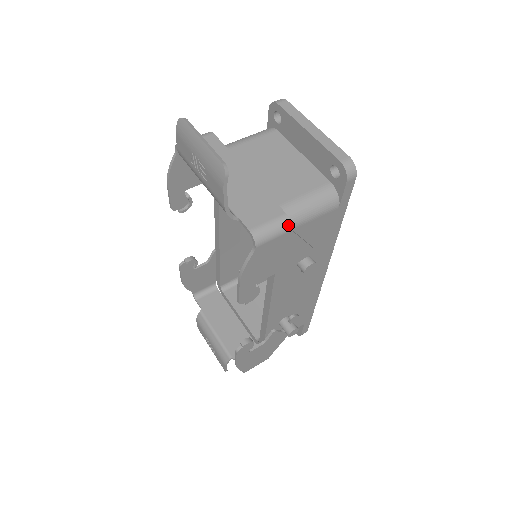
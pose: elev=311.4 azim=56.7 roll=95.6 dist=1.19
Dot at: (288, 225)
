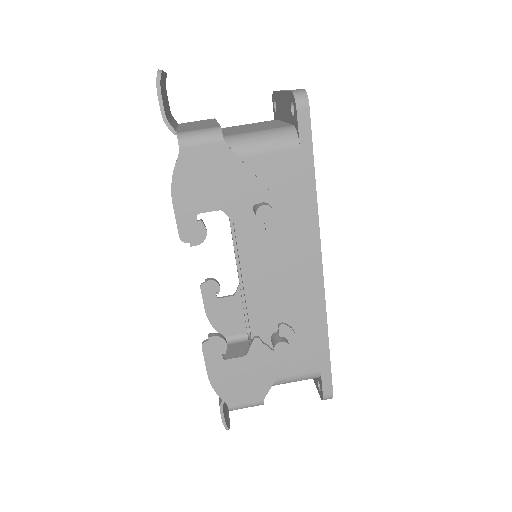
Dot at: (219, 134)
